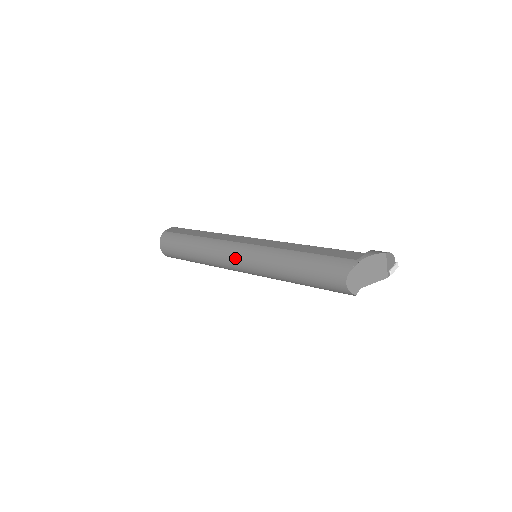
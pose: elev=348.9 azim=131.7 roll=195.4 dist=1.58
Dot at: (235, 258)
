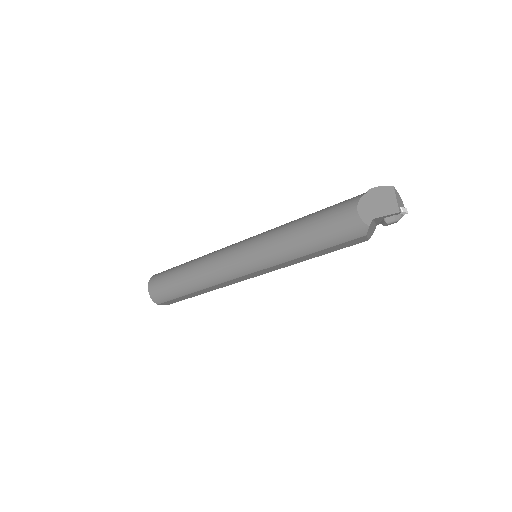
Dot at: (234, 252)
